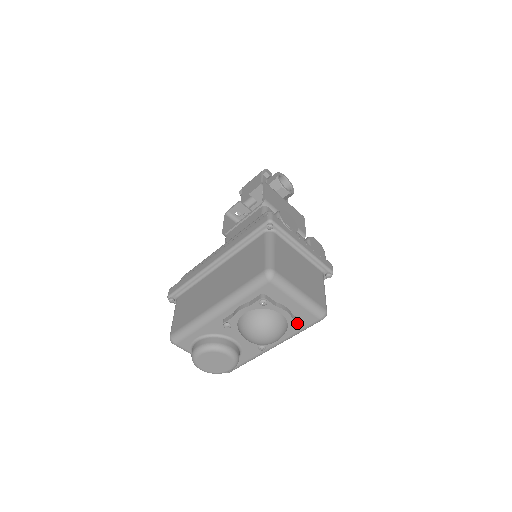
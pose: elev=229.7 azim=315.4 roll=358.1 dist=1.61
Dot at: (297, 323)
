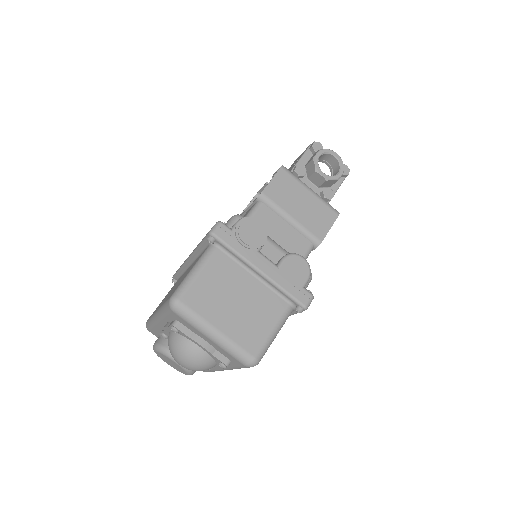
Dot at: (220, 361)
